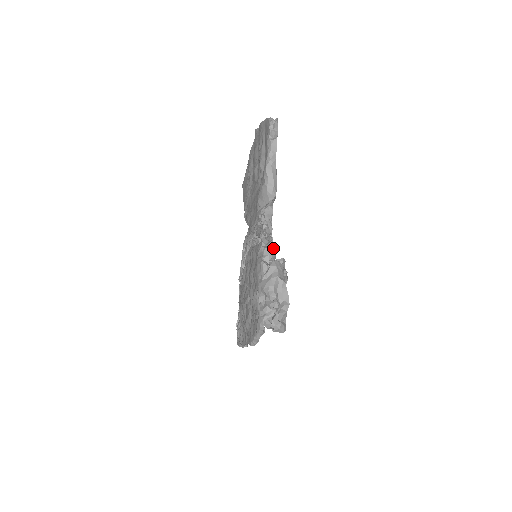
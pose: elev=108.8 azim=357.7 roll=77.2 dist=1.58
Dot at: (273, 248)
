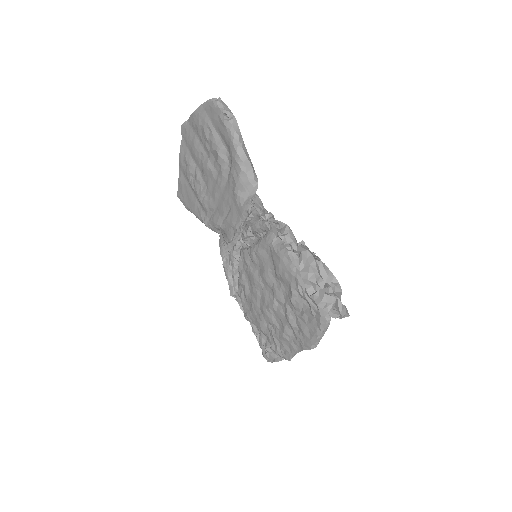
Dot at: (292, 233)
